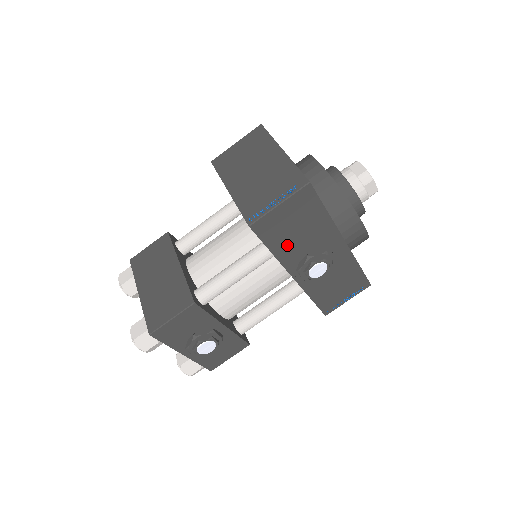
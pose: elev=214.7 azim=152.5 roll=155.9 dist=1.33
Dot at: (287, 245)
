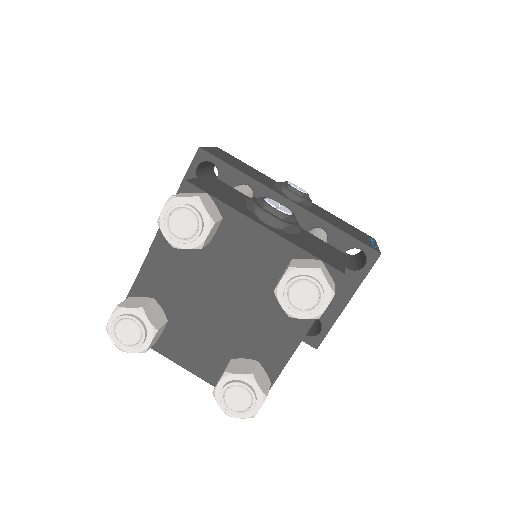
Dot at: (248, 173)
